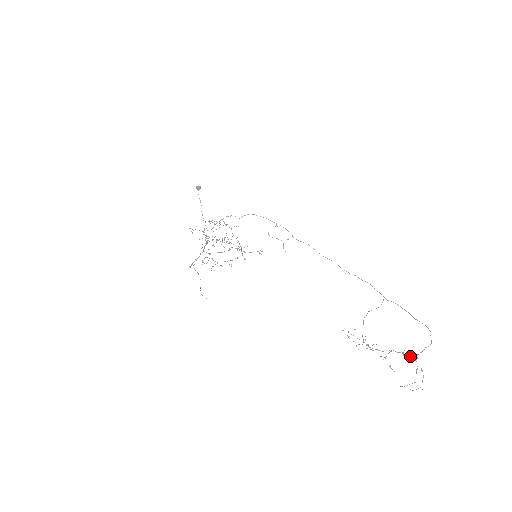
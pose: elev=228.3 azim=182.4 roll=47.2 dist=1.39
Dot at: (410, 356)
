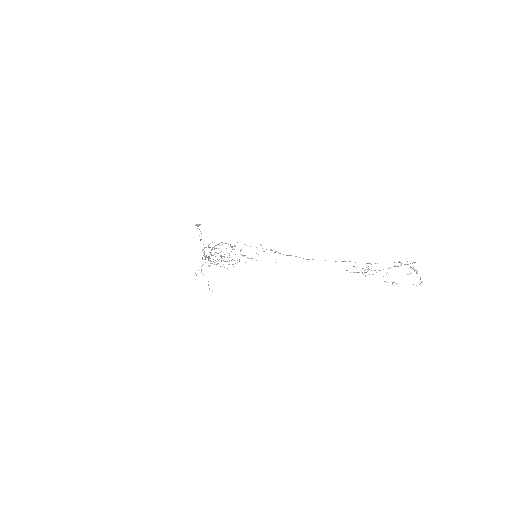
Dot at: (405, 264)
